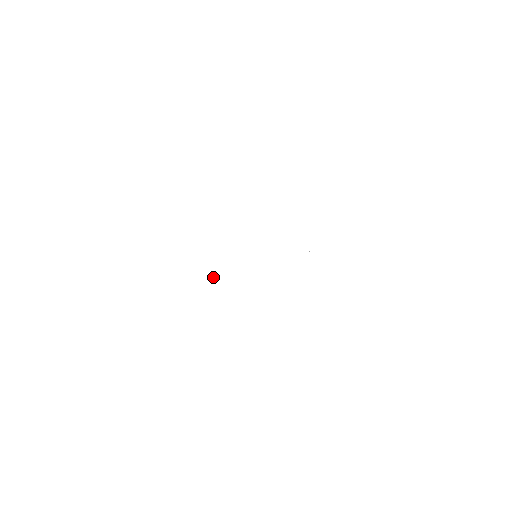
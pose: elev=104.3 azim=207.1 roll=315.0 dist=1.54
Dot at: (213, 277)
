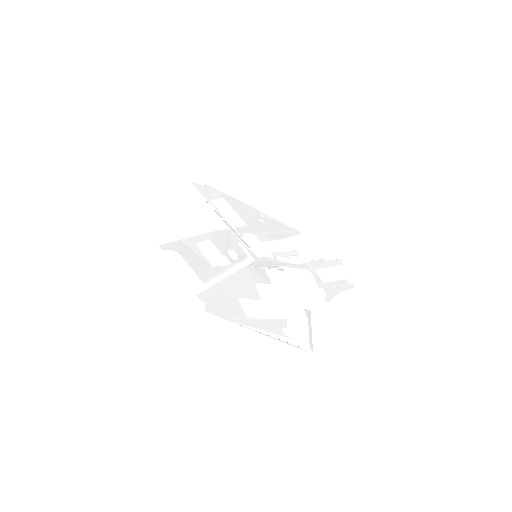
Dot at: (227, 223)
